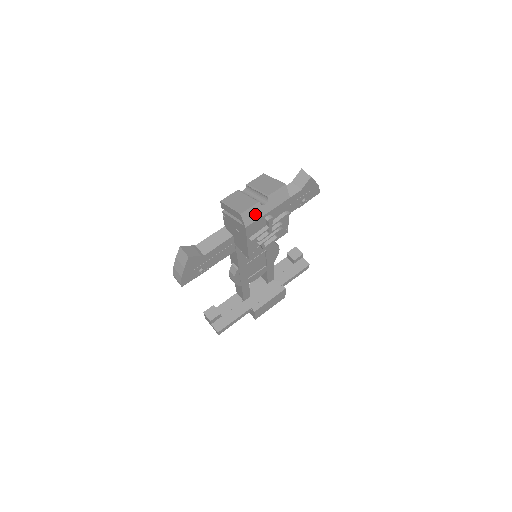
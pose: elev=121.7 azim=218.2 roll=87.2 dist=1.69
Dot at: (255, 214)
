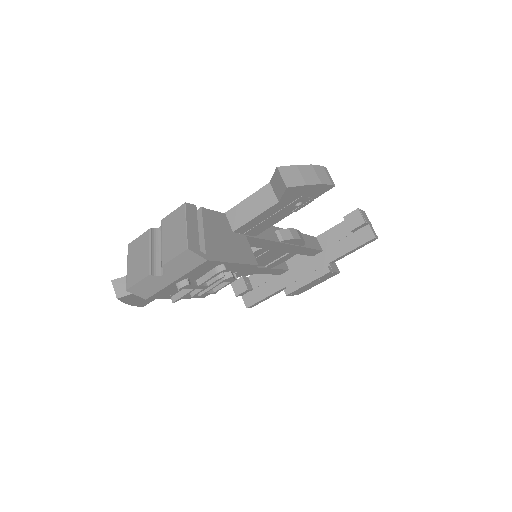
Dot at: (153, 286)
